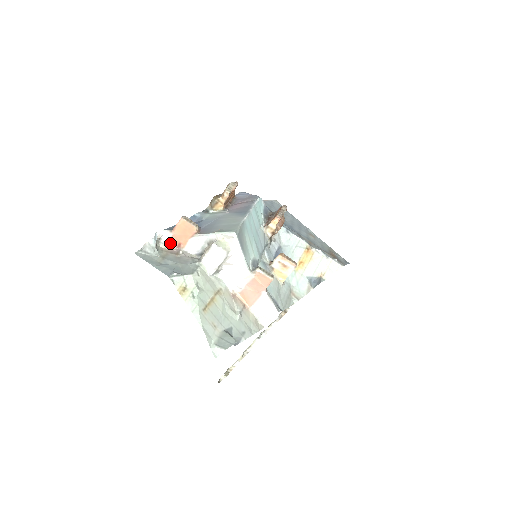
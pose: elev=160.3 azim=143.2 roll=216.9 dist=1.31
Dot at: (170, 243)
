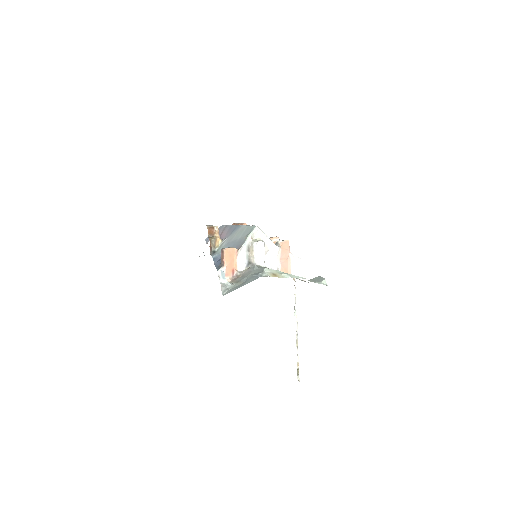
Dot at: (227, 277)
